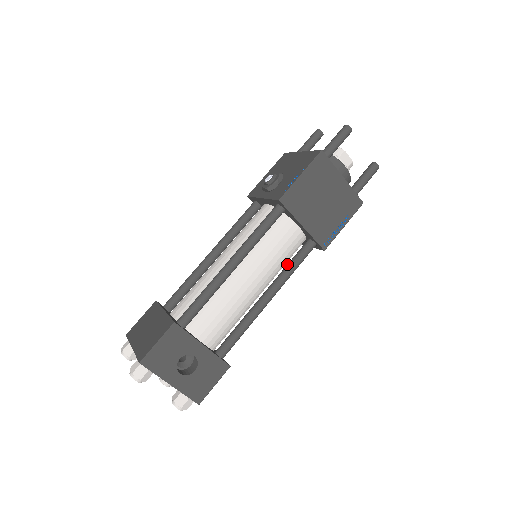
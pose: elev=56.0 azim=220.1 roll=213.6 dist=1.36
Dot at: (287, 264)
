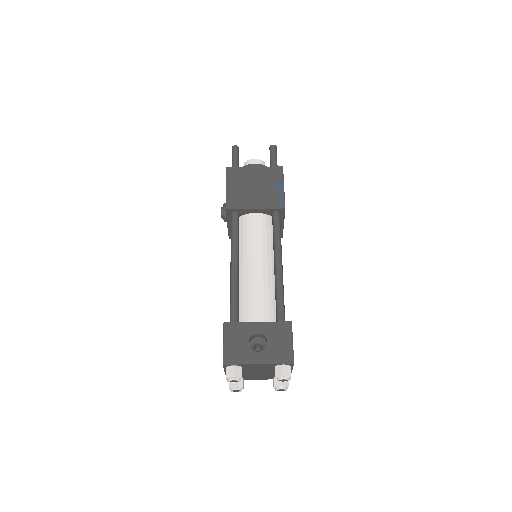
Dot at: (273, 238)
